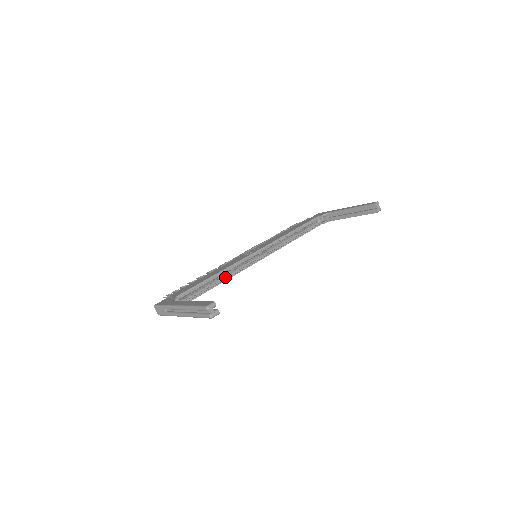
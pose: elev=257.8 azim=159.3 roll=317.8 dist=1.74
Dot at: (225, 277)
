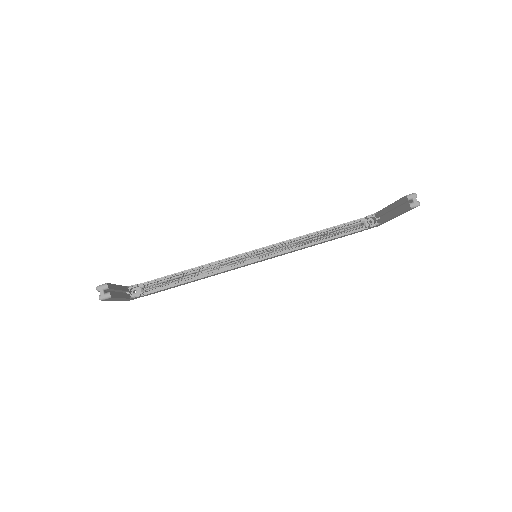
Dot at: (206, 273)
